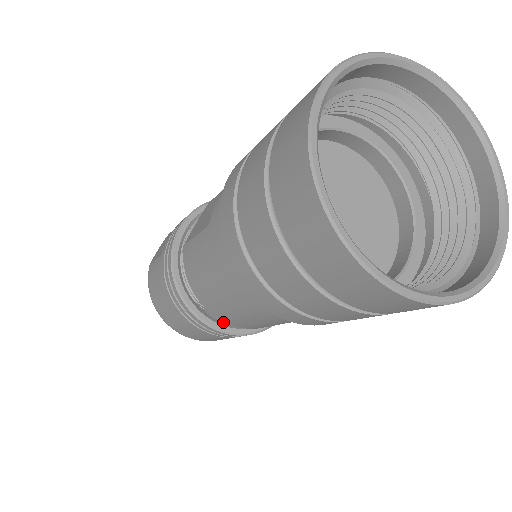
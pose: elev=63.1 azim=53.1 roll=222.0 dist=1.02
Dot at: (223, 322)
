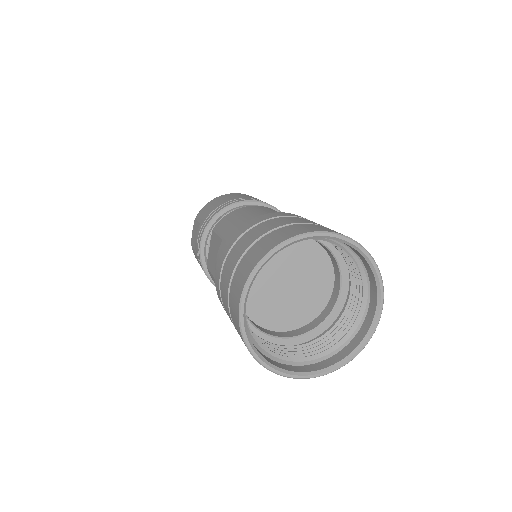
Dot at: occluded
